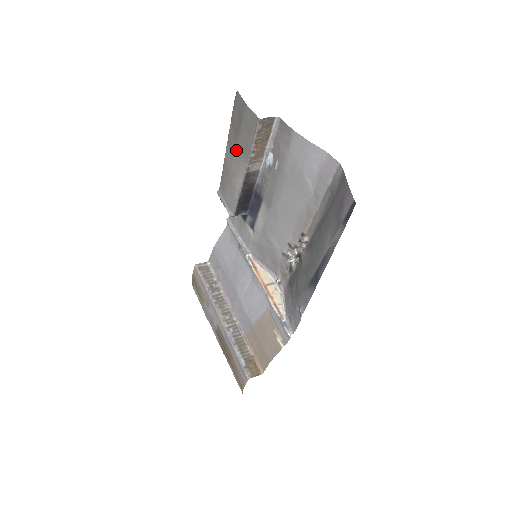
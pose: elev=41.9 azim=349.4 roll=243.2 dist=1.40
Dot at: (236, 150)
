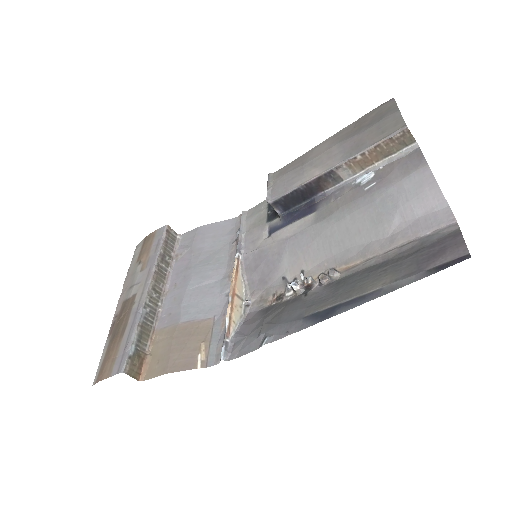
Dot at: (341, 144)
